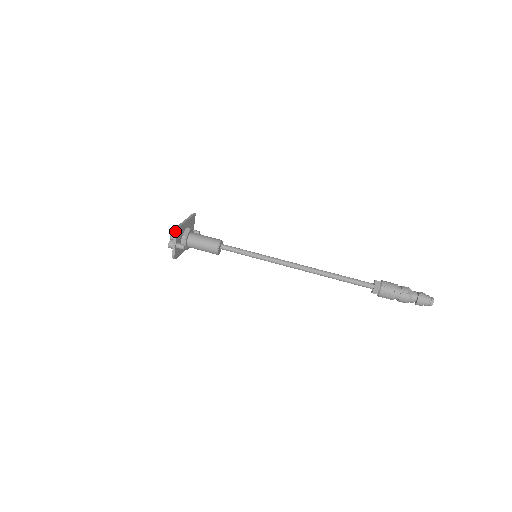
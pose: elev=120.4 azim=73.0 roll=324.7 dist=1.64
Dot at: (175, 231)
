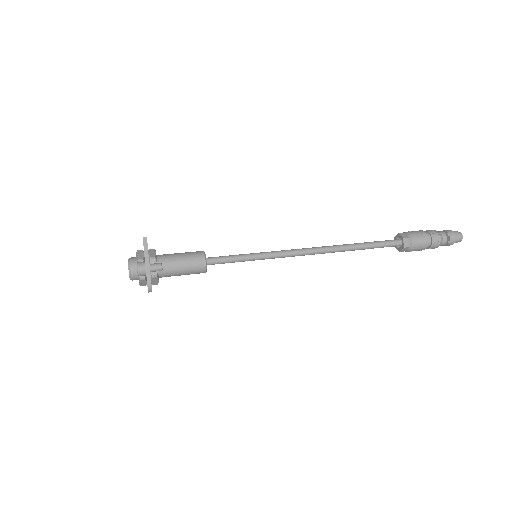
Dot at: (144, 242)
